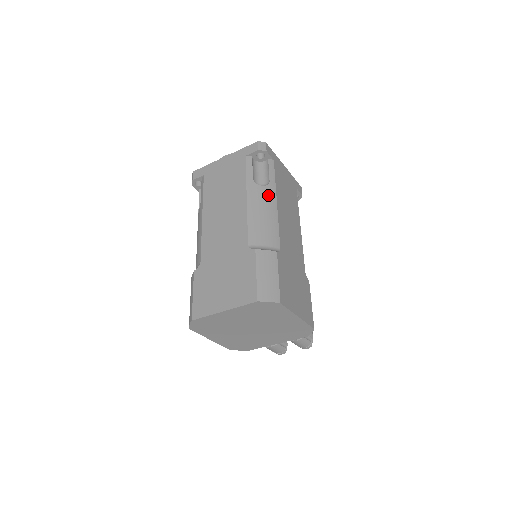
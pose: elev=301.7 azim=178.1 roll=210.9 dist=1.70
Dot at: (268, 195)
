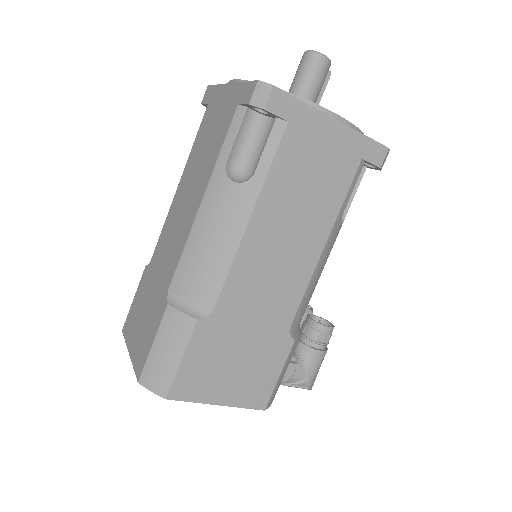
Dot at: (237, 204)
